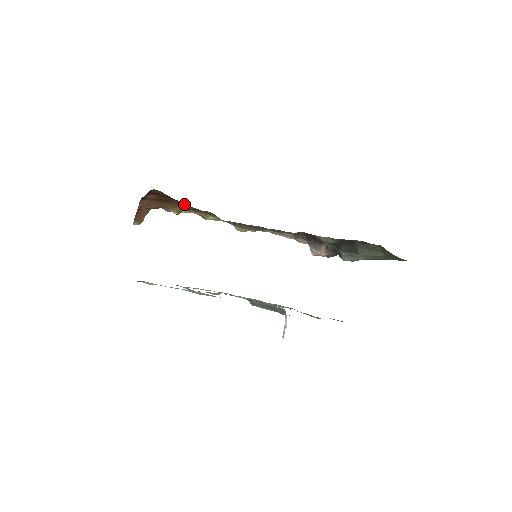
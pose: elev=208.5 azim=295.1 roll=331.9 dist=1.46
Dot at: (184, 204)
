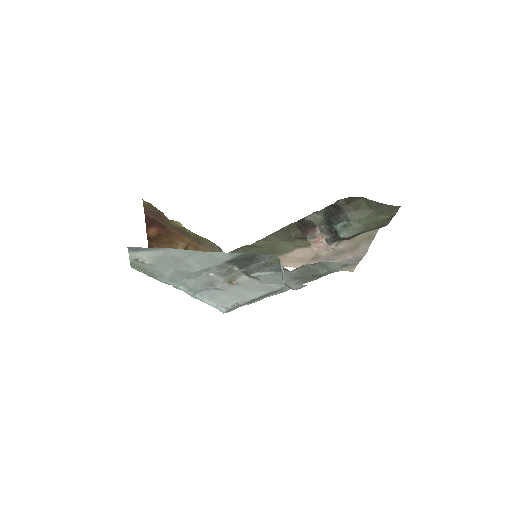
Dot at: (183, 233)
